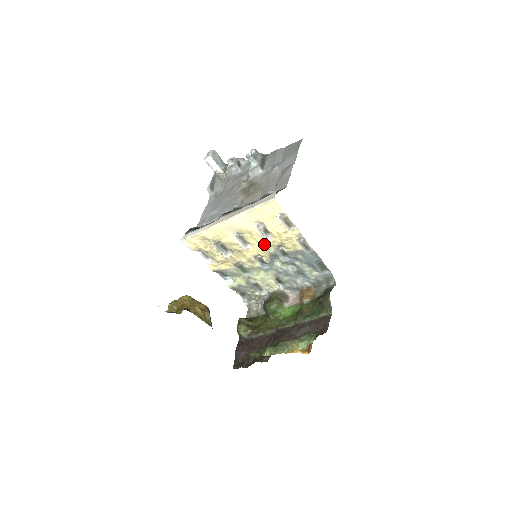
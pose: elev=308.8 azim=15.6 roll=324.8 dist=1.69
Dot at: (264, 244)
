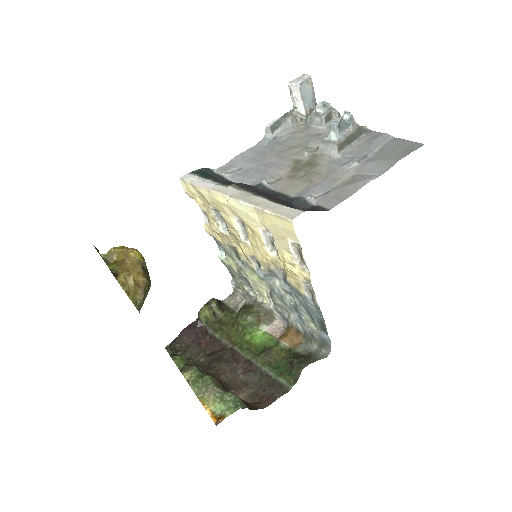
Dot at: (265, 255)
